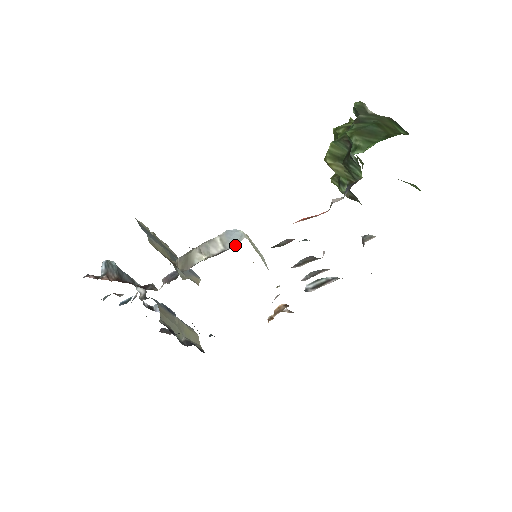
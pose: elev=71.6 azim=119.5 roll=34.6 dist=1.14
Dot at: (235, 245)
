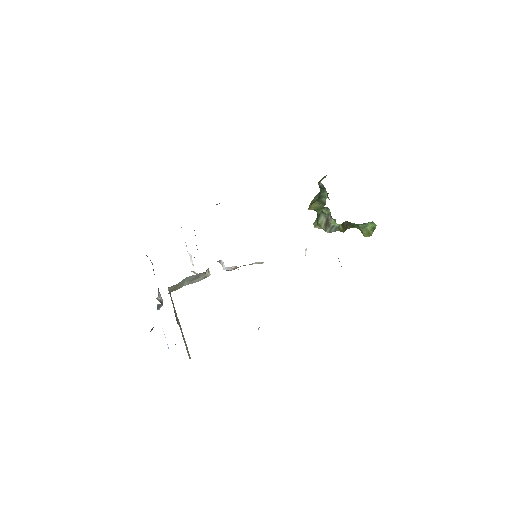
Dot at: occluded
